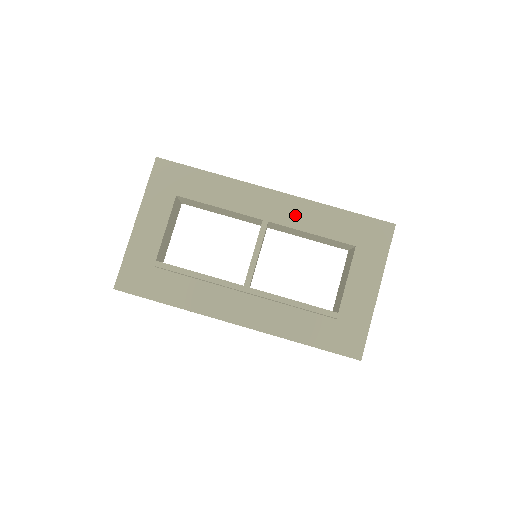
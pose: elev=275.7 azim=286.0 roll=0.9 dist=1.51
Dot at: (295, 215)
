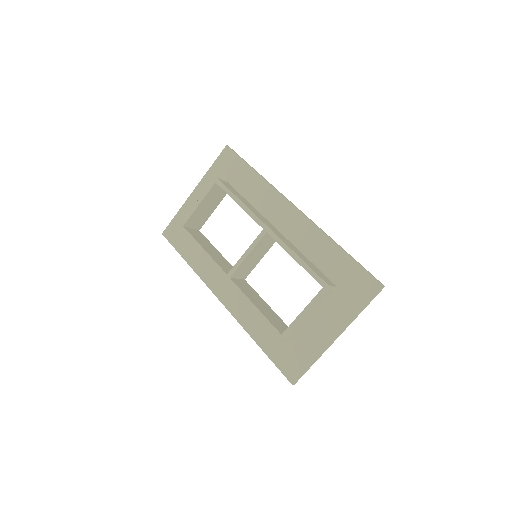
Dot at: (302, 236)
